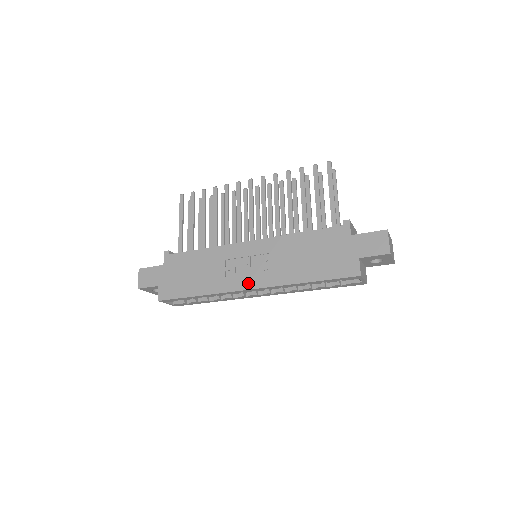
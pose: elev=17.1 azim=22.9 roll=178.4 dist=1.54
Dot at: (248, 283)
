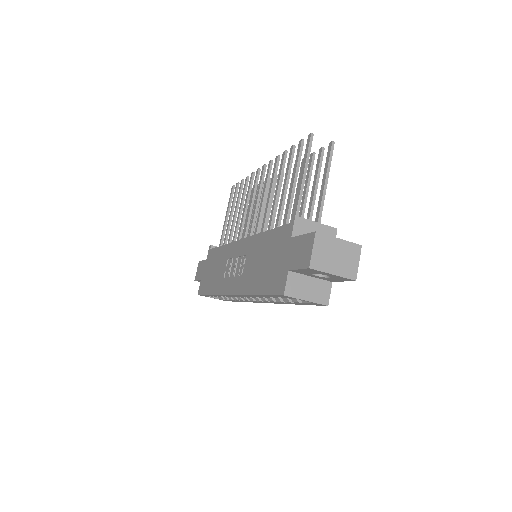
Dot at: (230, 287)
